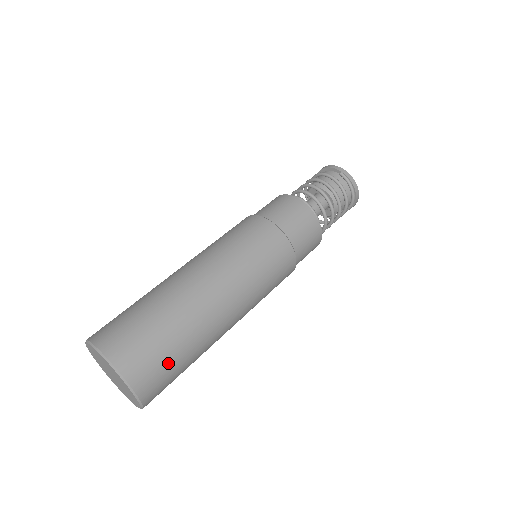
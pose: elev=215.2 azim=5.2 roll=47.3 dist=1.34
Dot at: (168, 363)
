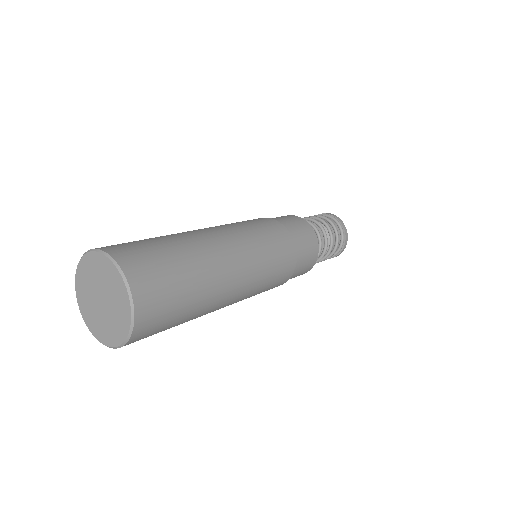
Dot at: (161, 261)
